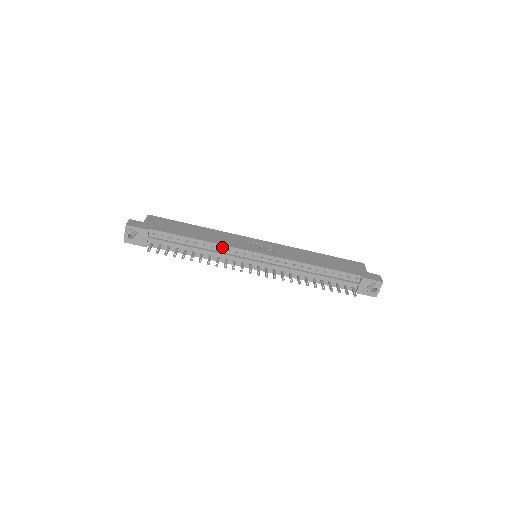
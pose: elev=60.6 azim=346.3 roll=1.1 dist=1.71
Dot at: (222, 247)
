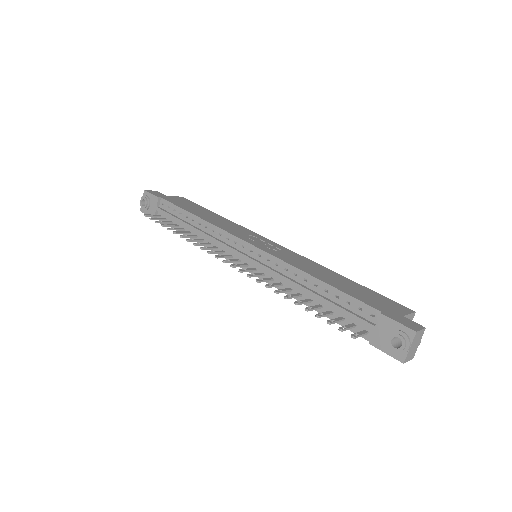
Dot at: (215, 229)
